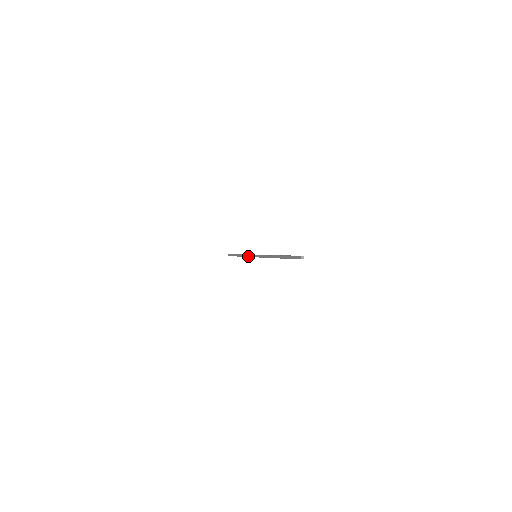
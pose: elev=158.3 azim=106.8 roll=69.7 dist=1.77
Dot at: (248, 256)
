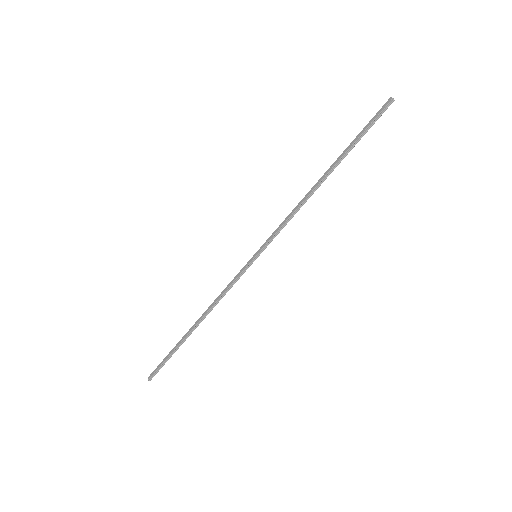
Dot at: (230, 283)
